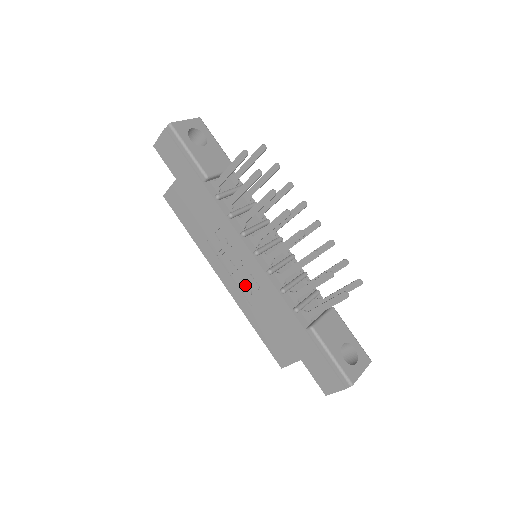
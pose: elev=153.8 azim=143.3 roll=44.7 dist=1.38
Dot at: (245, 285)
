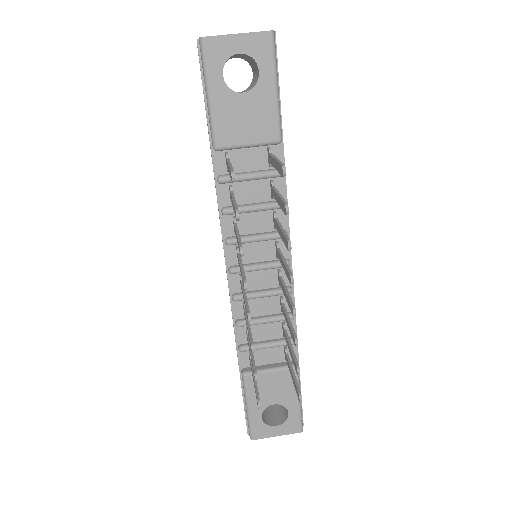
Dot at: occluded
